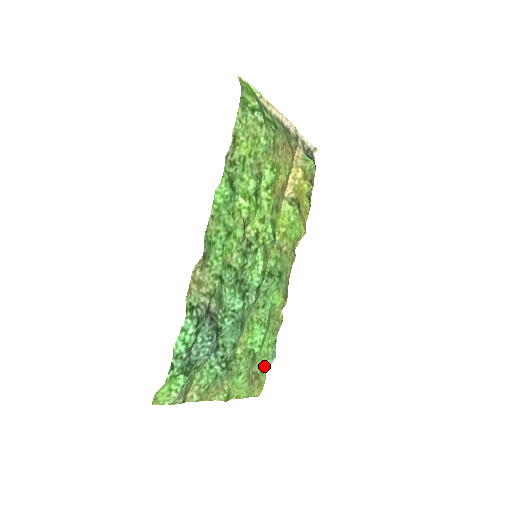
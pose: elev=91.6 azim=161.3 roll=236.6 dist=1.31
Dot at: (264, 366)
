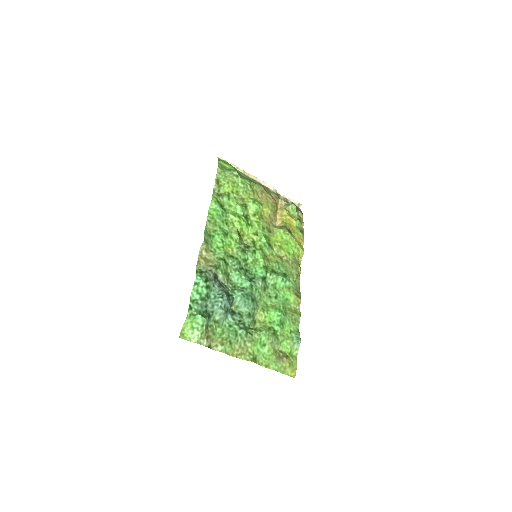
Dot at: (292, 350)
